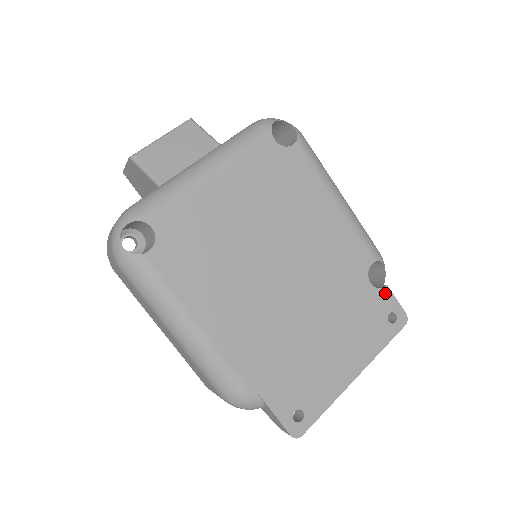
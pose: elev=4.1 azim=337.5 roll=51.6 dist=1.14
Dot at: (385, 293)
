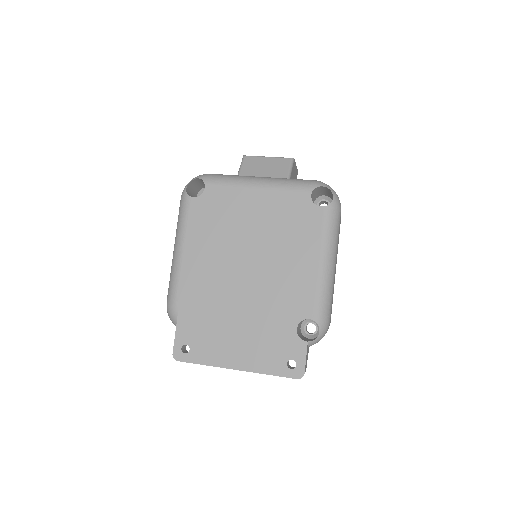
Dot at: (301, 345)
